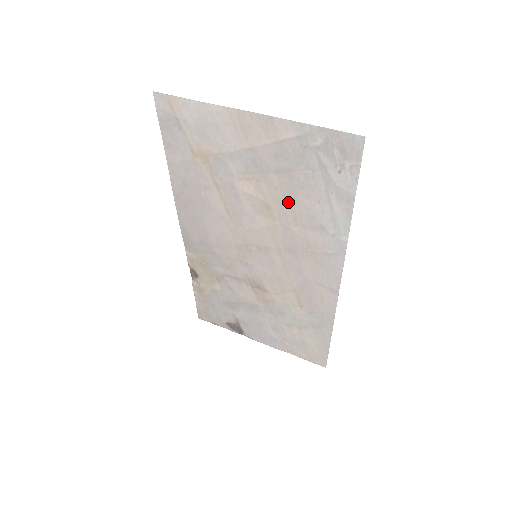
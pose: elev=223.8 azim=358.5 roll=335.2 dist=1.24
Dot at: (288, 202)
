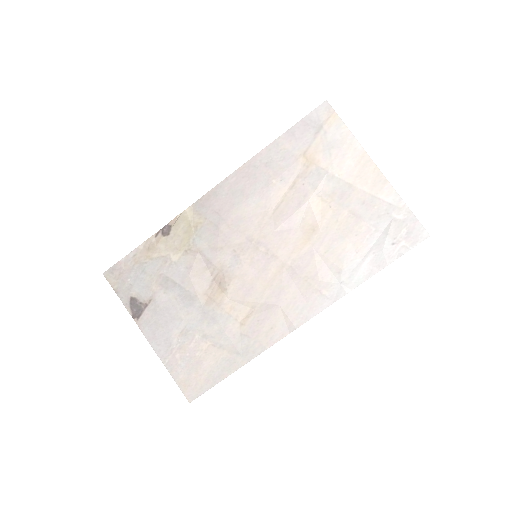
Dot at: (335, 236)
